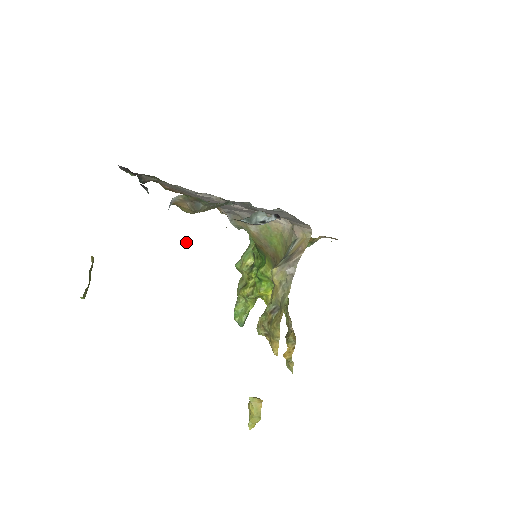
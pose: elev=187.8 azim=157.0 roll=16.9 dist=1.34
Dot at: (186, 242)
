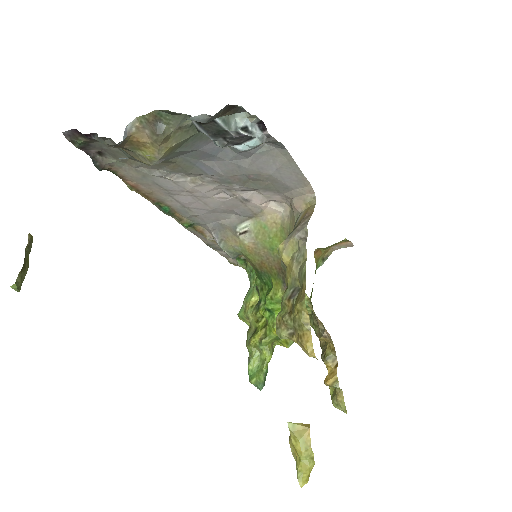
Dot at: (147, 155)
